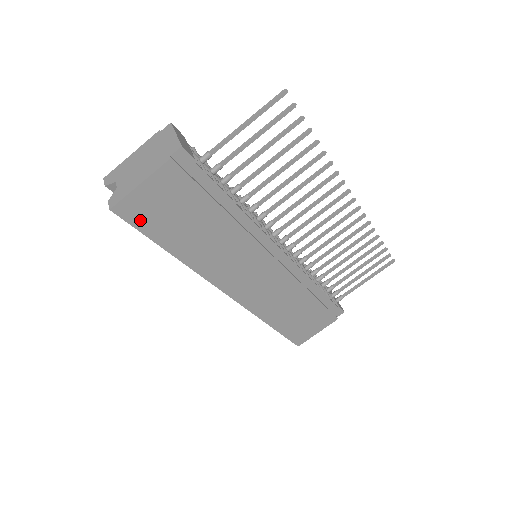
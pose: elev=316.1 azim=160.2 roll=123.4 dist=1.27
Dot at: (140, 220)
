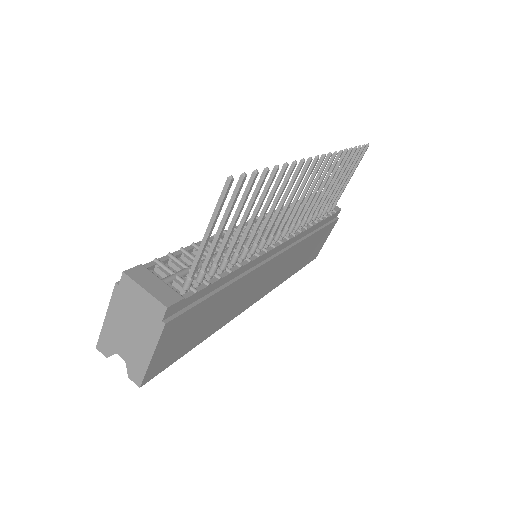
Dot at: (166, 363)
